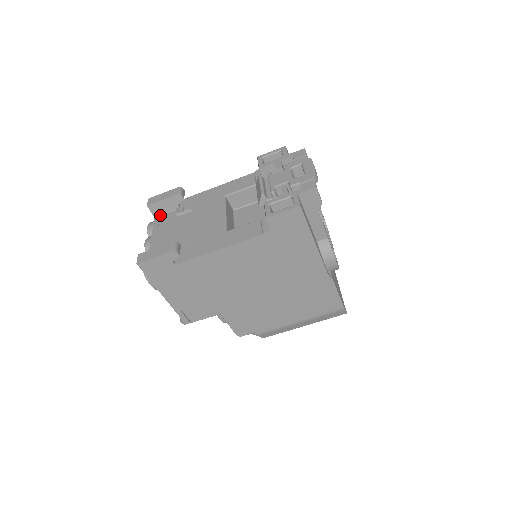
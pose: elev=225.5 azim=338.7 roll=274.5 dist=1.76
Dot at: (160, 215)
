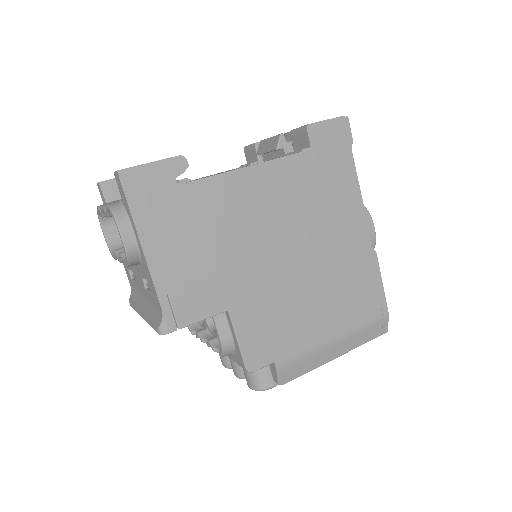
Dot at: (115, 200)
